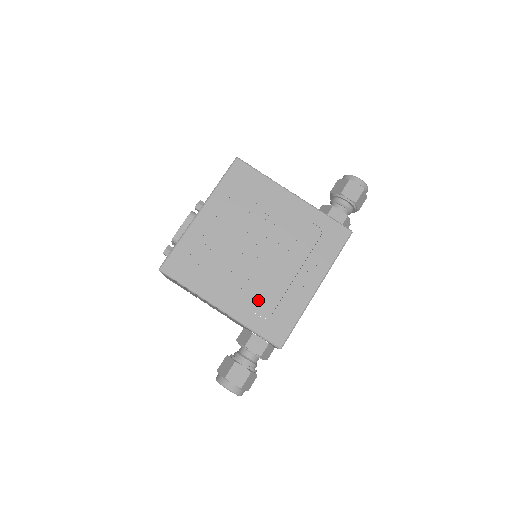
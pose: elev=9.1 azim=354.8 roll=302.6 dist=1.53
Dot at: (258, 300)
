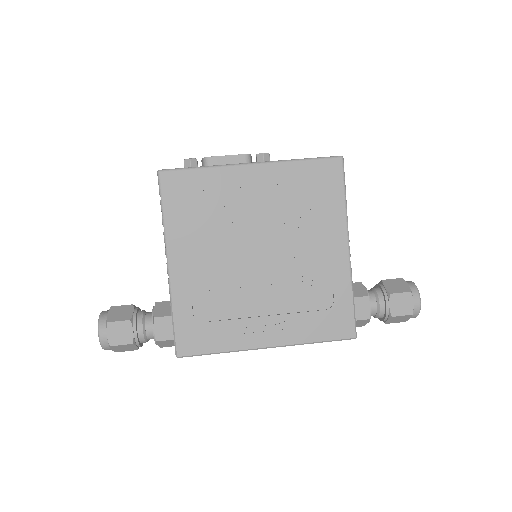
Dot at: (208, 297)
